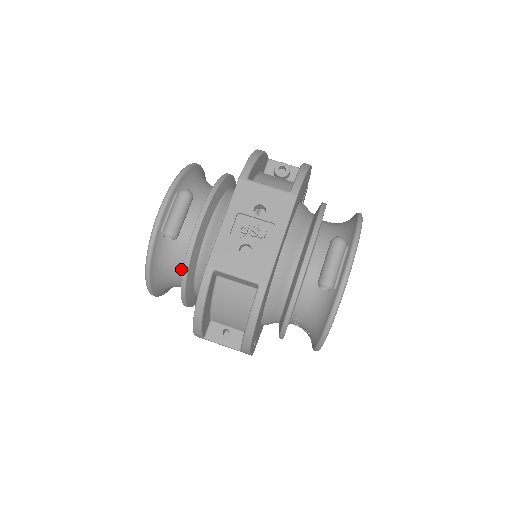
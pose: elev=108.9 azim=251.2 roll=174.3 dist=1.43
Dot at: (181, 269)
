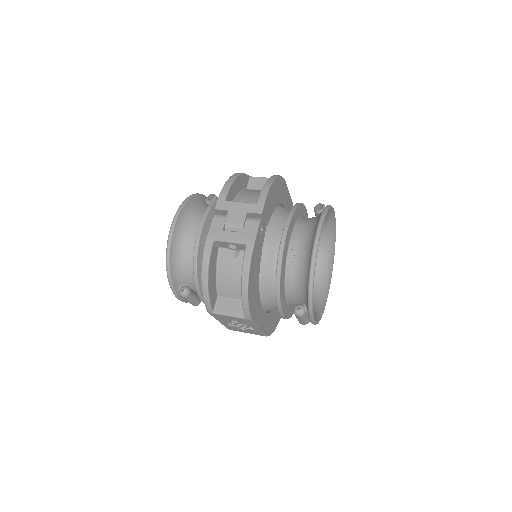
Dot at: occluded
